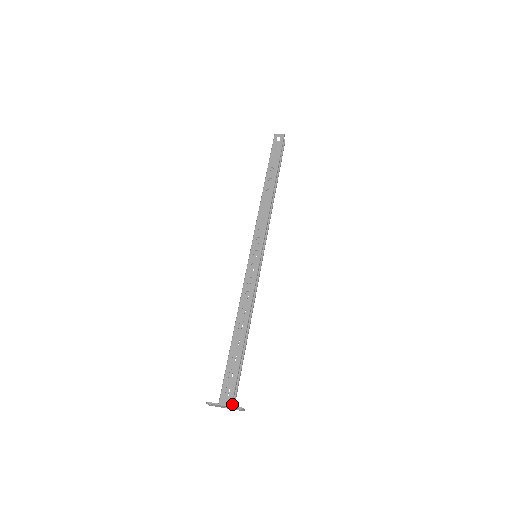
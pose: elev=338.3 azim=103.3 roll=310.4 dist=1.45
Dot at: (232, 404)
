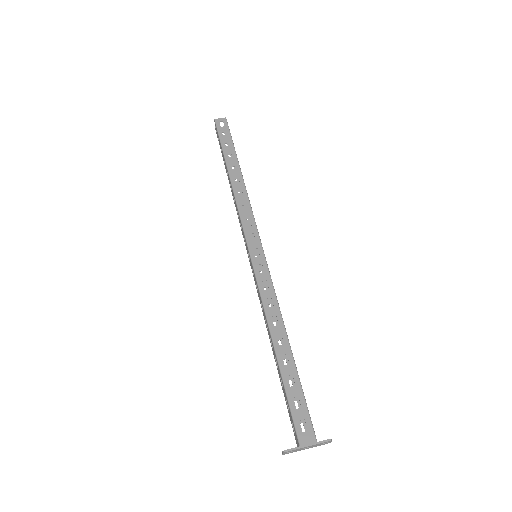
Dot at: (316, 440)
